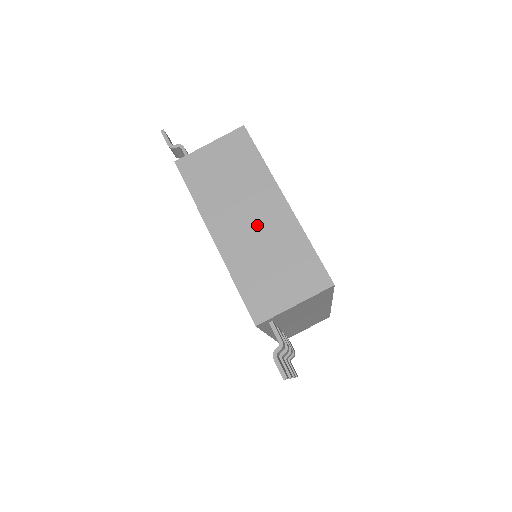
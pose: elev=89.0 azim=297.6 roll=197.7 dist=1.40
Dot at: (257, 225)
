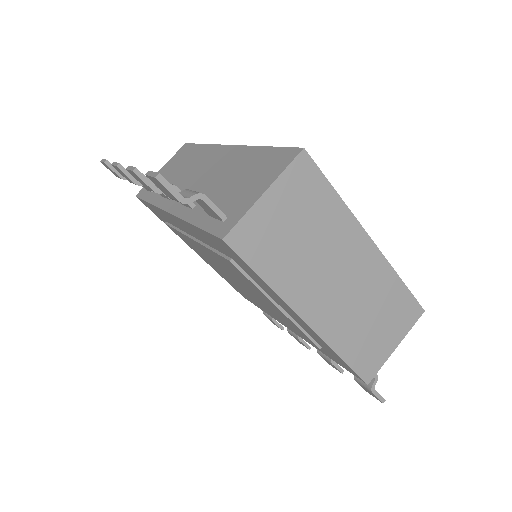
Dot at: (349, 284)
